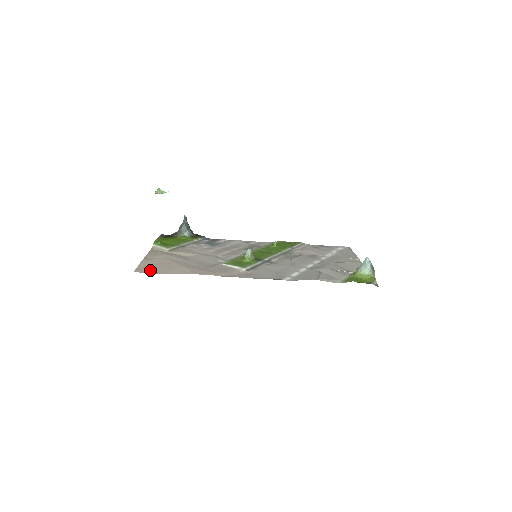
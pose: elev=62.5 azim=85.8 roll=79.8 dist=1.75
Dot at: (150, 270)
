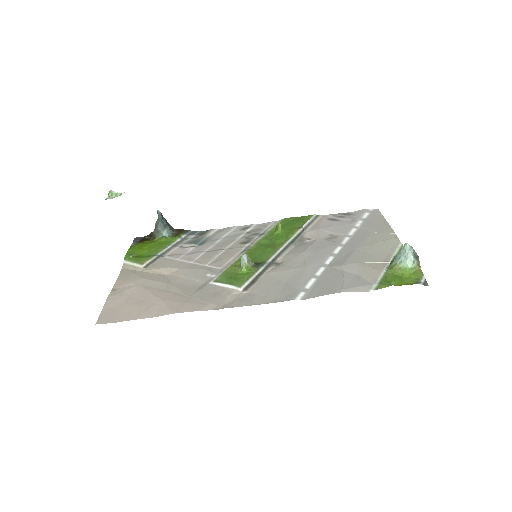
Dot at: (117, 315)
